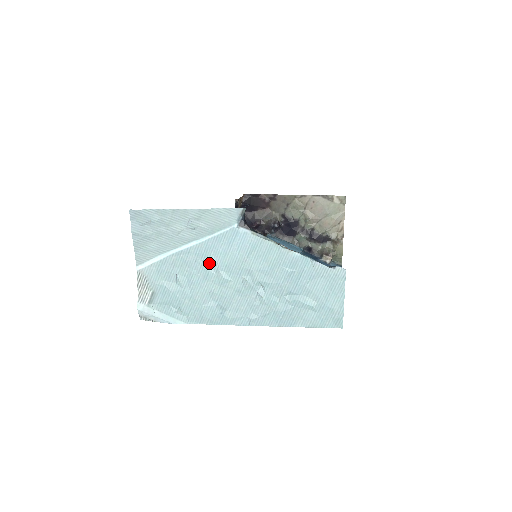
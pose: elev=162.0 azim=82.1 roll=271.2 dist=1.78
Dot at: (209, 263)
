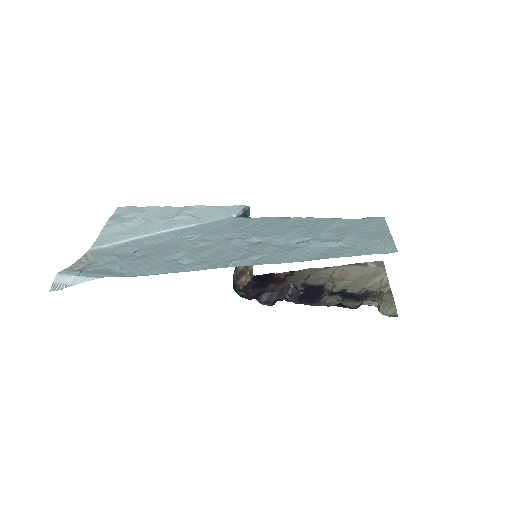
Dot at: (188, 237)
